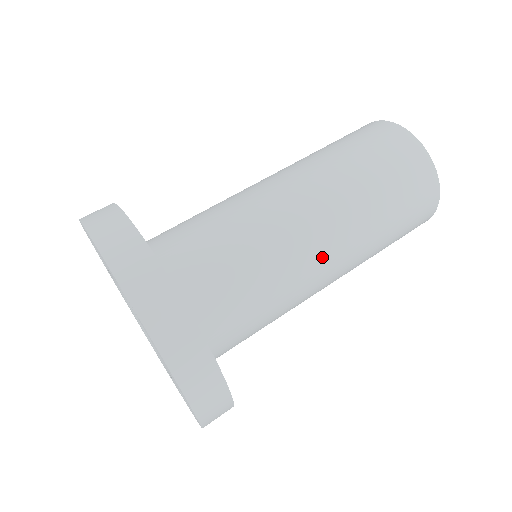
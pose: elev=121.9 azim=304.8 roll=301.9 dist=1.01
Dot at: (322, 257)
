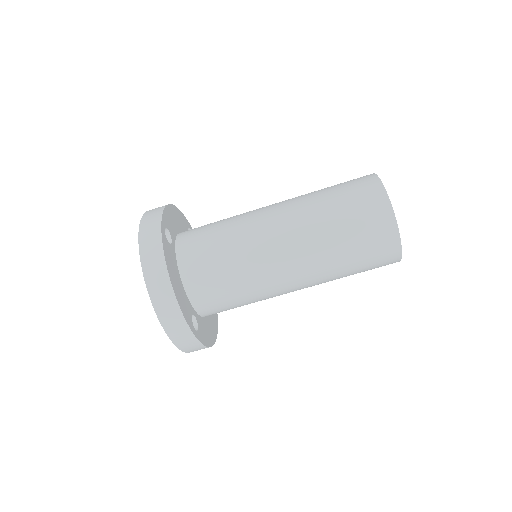
Dot at: occluded
